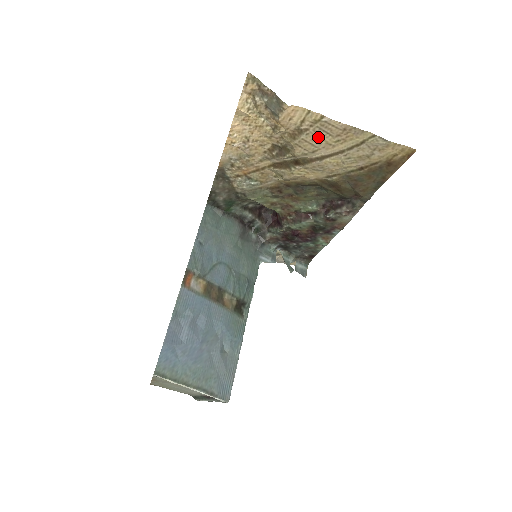
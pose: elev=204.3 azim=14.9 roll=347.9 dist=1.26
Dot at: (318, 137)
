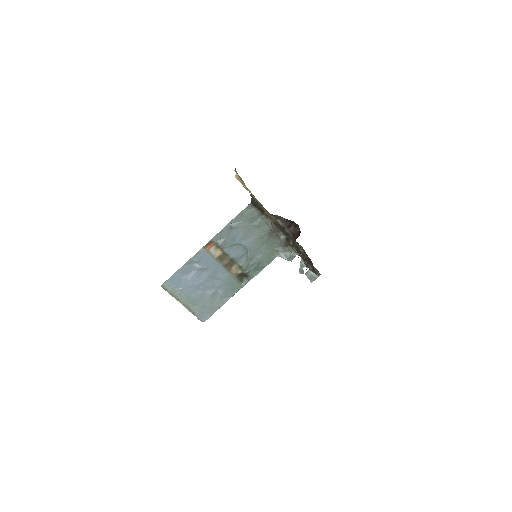
Dot at: (268, 225)
